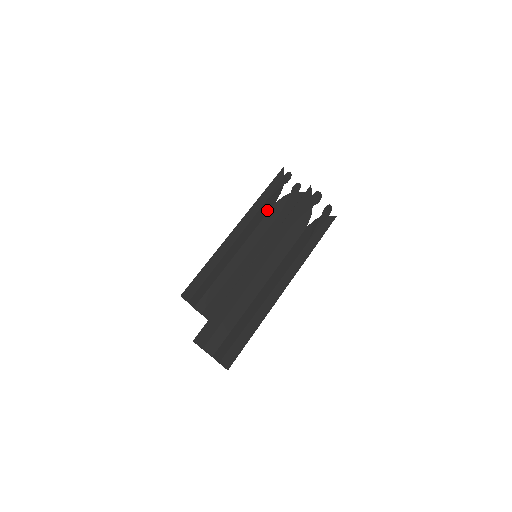
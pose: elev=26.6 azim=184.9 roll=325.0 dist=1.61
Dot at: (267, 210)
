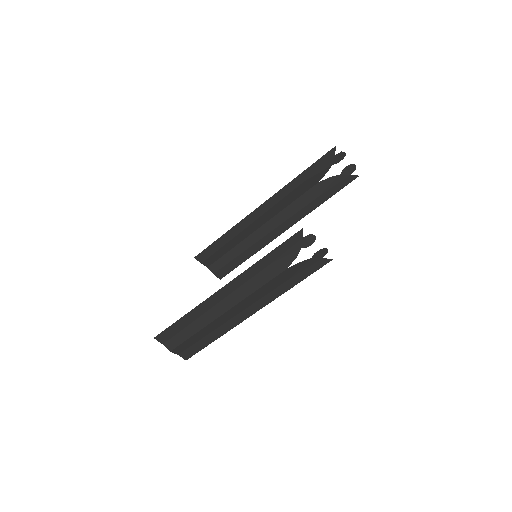
Dot at: (304, 190)
